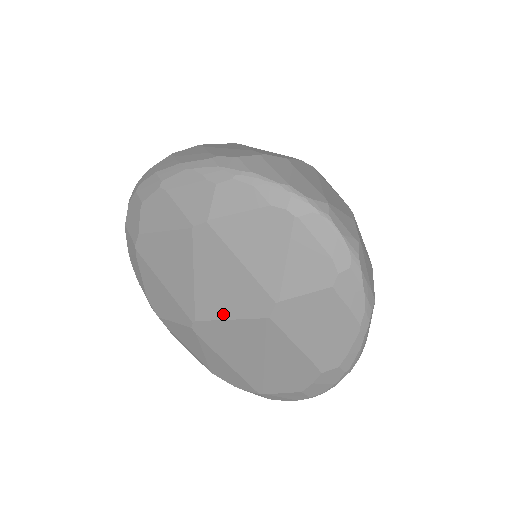
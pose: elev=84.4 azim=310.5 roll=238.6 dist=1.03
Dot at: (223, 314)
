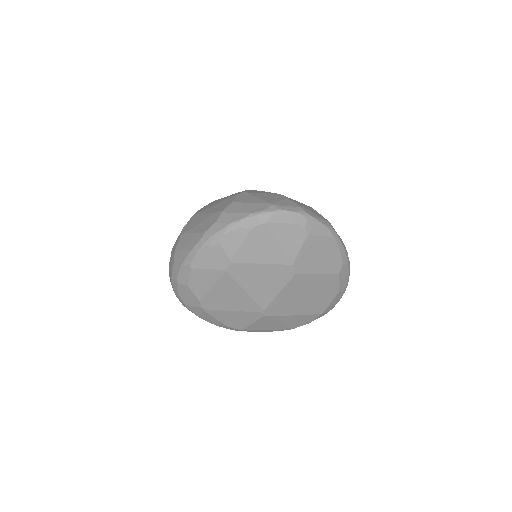
Dot at: (274, 294)
